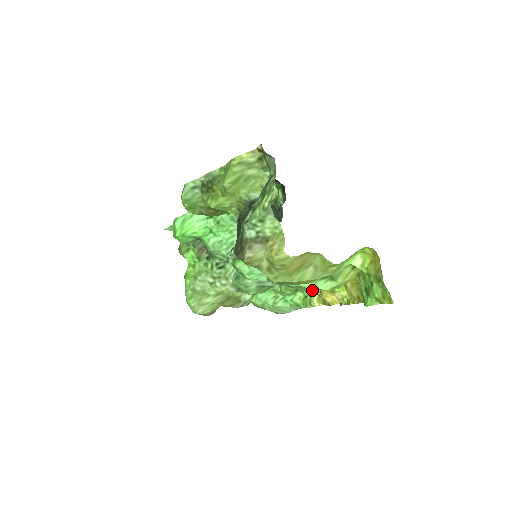
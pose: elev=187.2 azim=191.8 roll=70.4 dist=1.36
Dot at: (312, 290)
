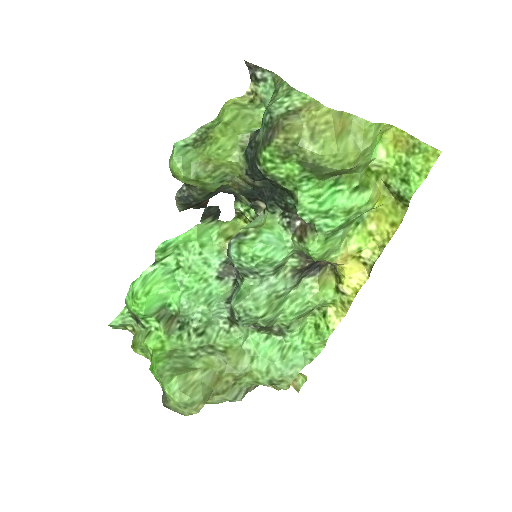
Dot at: (337, 256)
